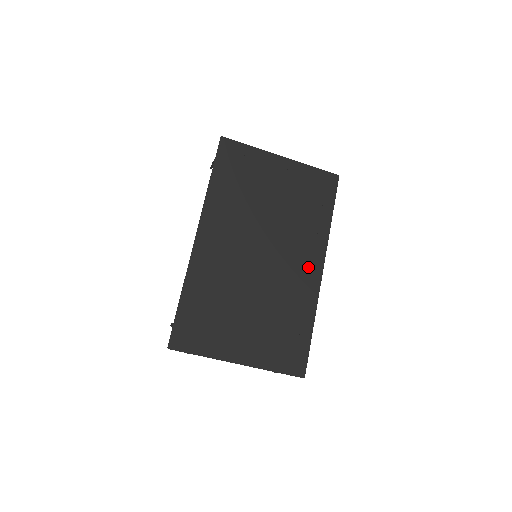
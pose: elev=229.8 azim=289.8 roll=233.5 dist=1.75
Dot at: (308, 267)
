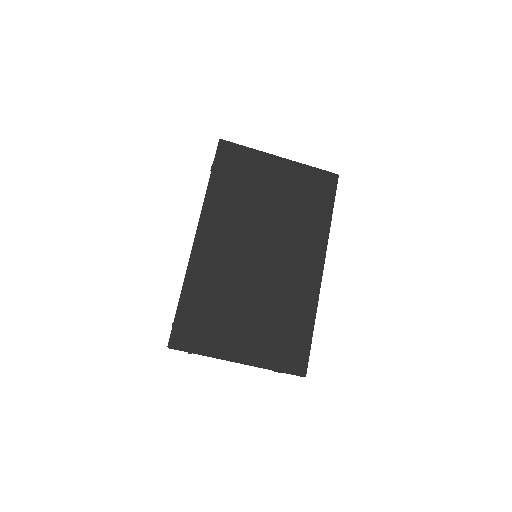
Dot at: (308, 266)
